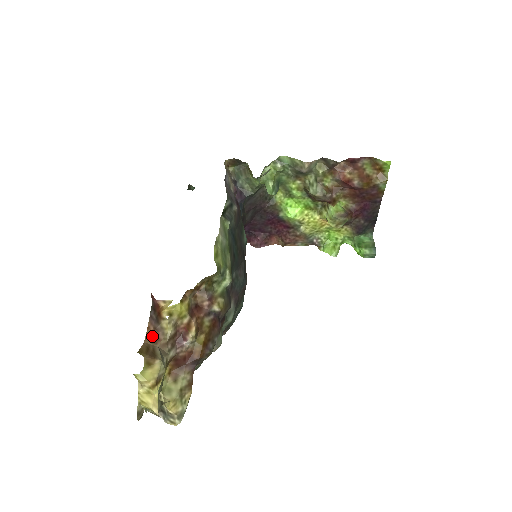
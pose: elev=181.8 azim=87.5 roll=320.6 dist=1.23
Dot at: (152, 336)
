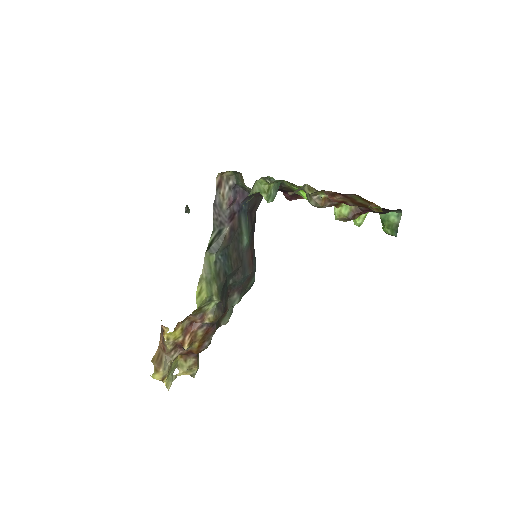
Dot at: (162, 346)
